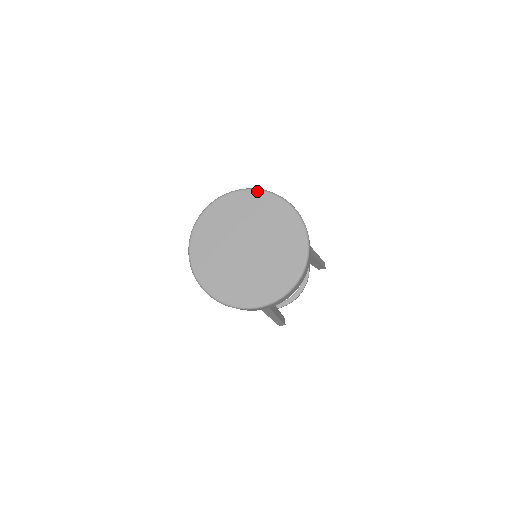
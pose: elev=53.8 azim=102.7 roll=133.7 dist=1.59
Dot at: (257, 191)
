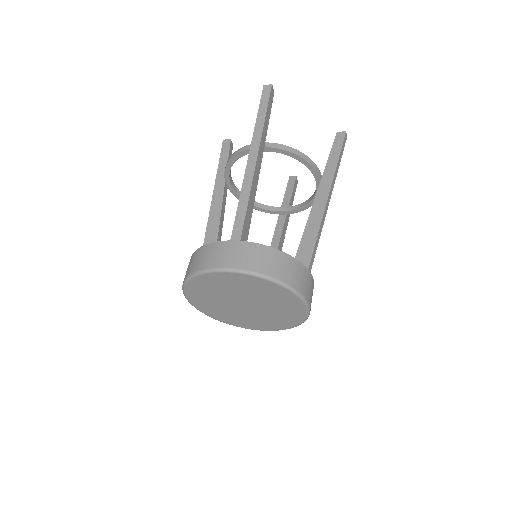
Dot at: (248, 276)
